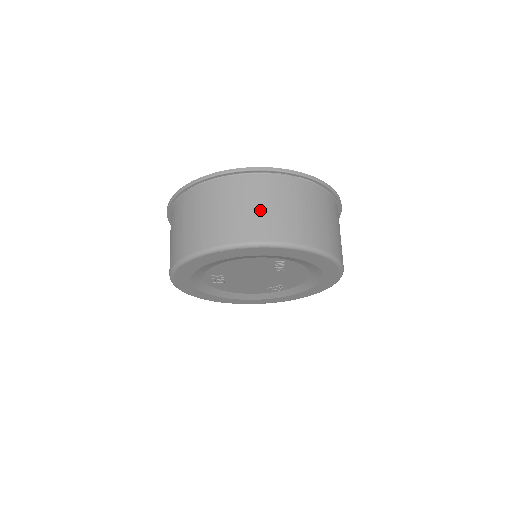
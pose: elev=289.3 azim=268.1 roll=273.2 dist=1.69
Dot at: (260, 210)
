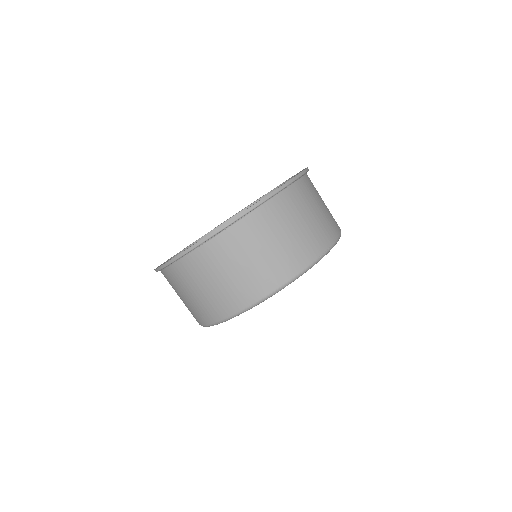
Dot at: (292, 236)
